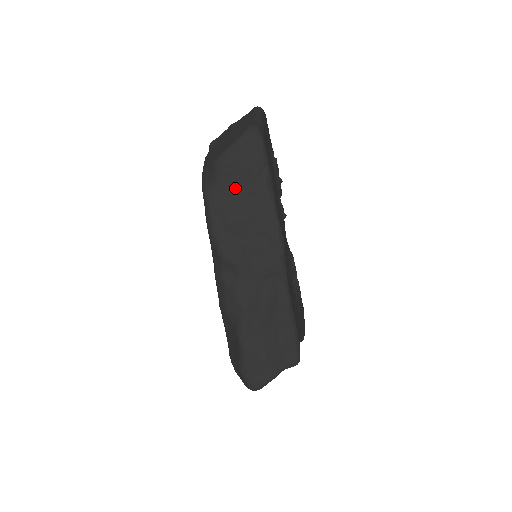
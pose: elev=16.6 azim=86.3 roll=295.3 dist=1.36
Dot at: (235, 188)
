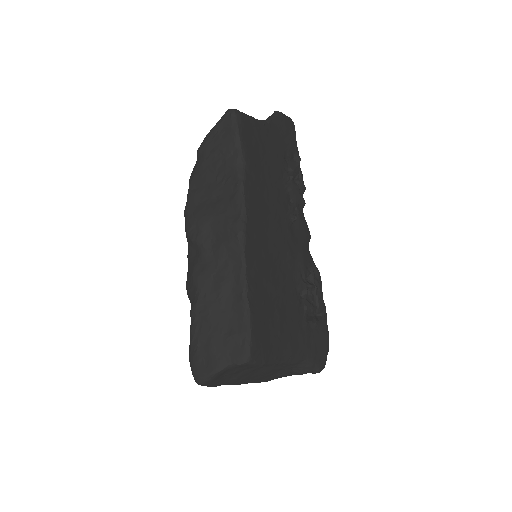
Dot at: (211, 170)
